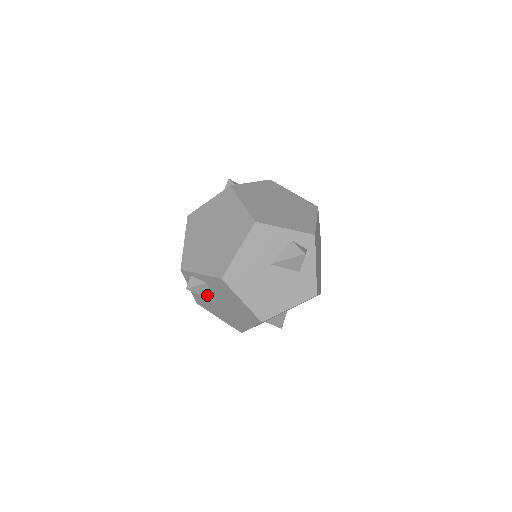
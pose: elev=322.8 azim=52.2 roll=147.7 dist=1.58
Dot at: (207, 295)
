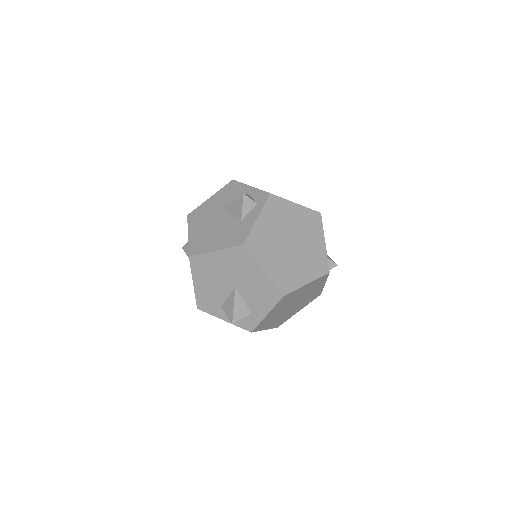
Dot at: occluded
